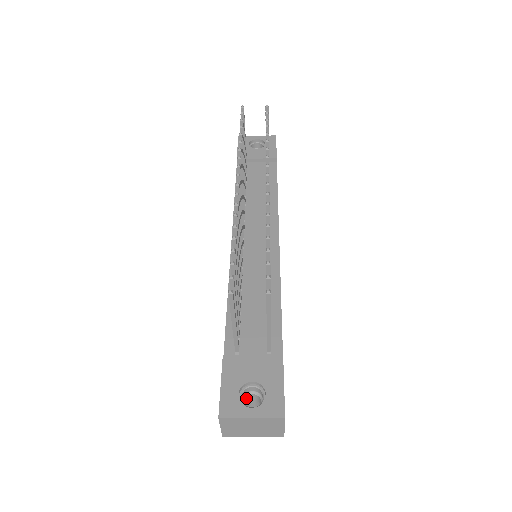
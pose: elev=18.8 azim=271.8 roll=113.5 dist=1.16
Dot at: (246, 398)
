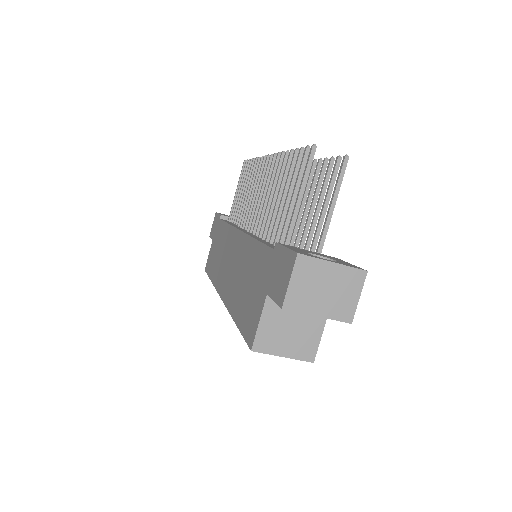
Dot at: occluded
